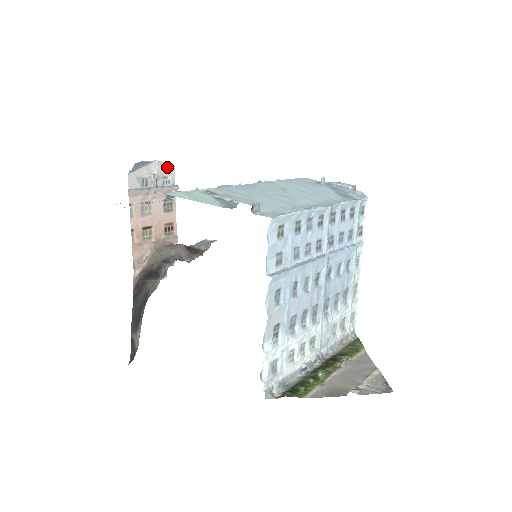
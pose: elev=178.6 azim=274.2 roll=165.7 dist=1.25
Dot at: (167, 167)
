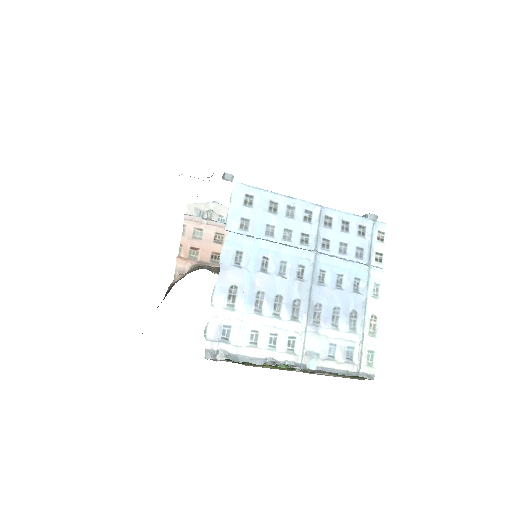
Dot at: (224, 209)
